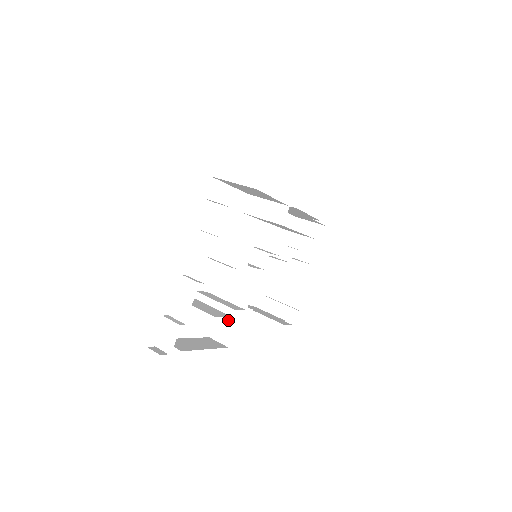
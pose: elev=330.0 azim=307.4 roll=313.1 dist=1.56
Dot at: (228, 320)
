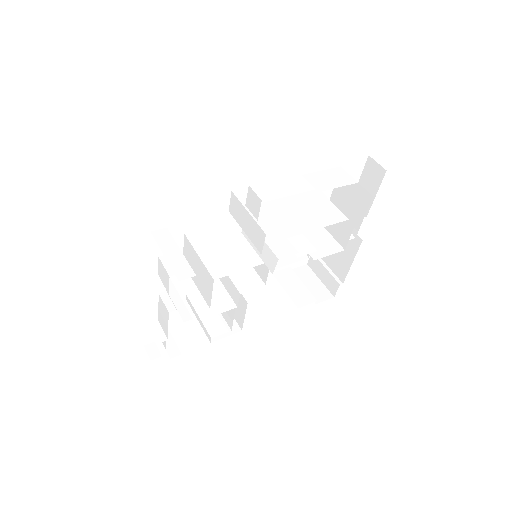
Dot at: (239, 306)
